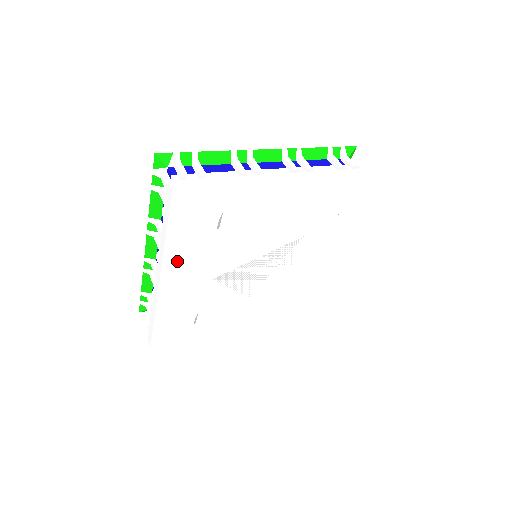
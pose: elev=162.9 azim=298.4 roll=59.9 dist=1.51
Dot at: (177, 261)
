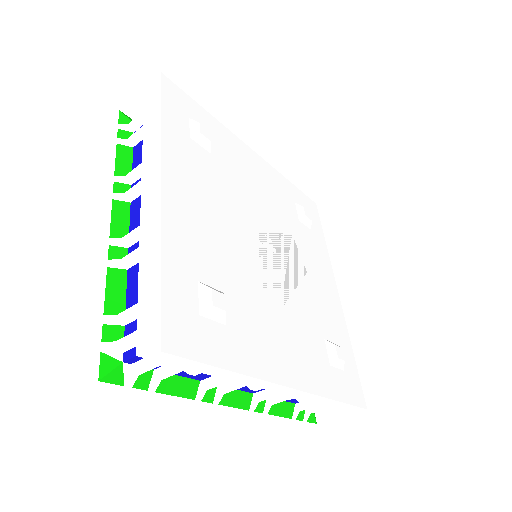
Dot at: (177, 163)
